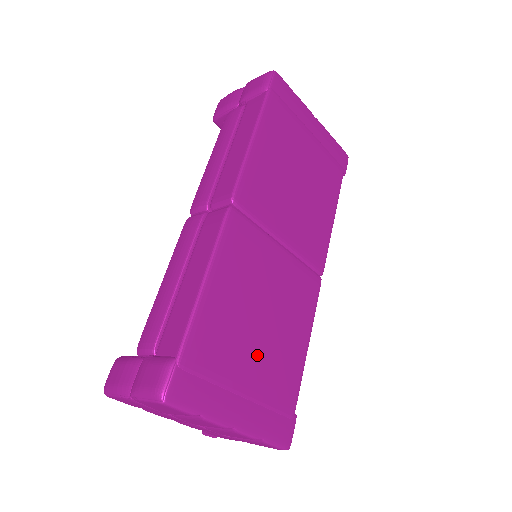
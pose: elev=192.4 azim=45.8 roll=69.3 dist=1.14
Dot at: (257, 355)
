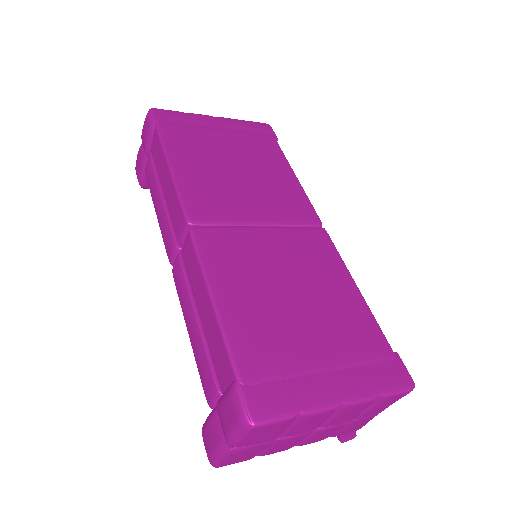
Dot at: (313, 327)
